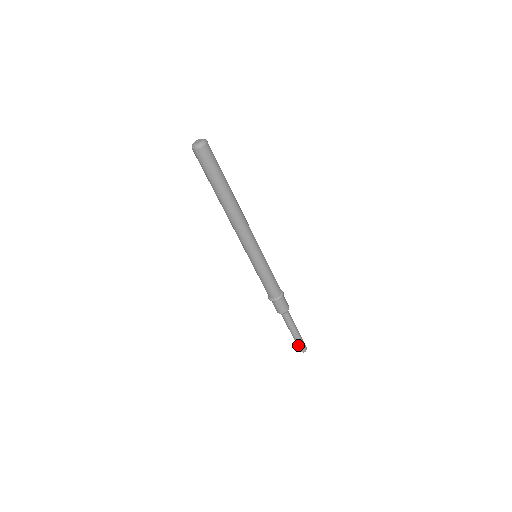
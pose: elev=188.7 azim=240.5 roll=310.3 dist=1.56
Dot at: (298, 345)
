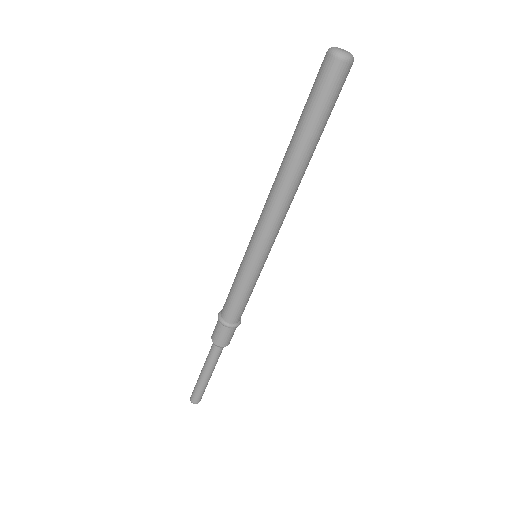
Dot at: (199, 393)
